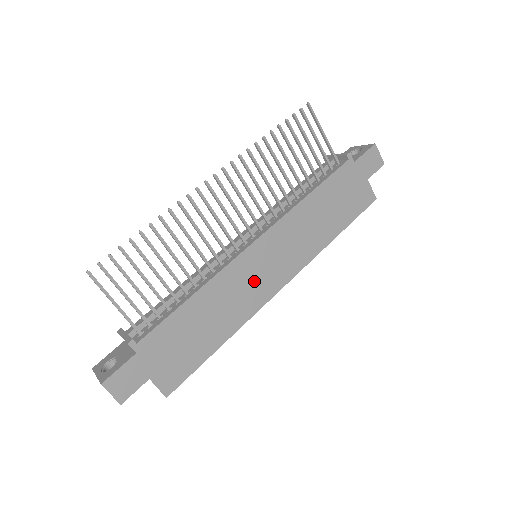
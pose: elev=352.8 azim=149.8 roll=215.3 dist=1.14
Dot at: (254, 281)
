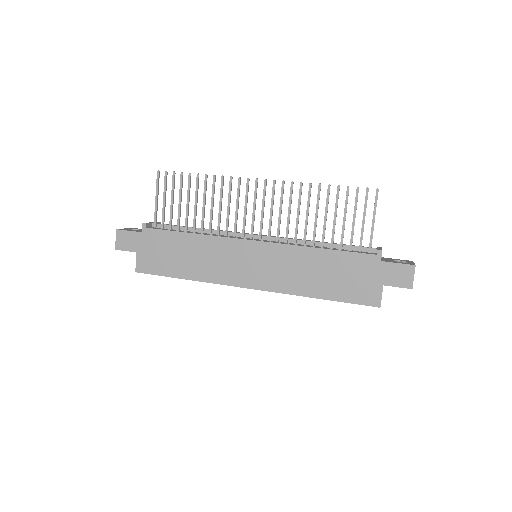
Dot at: (233, 264)
